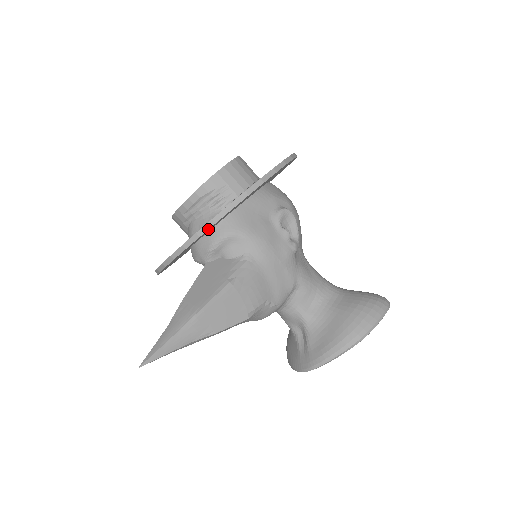
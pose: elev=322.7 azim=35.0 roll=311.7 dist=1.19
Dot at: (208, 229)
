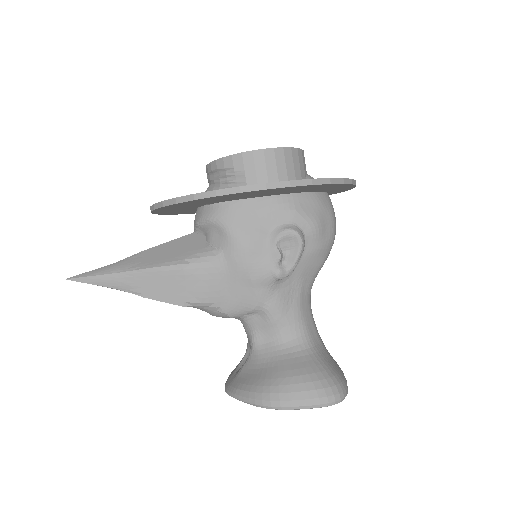
Dot at: (170, 204)
